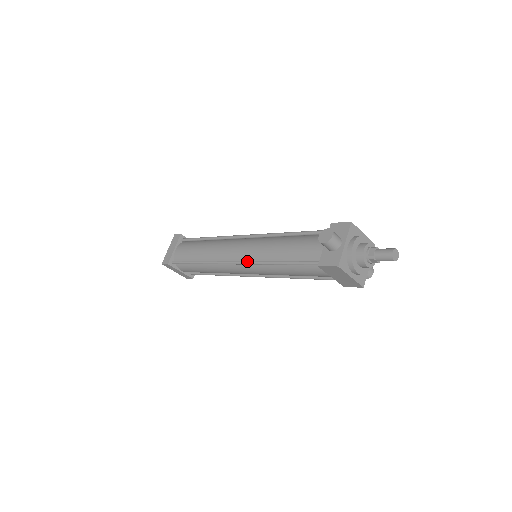
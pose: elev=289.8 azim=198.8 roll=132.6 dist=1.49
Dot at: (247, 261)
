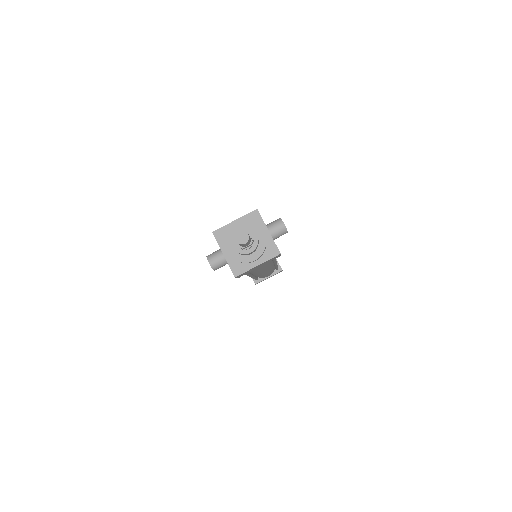
Dot at: occluded
